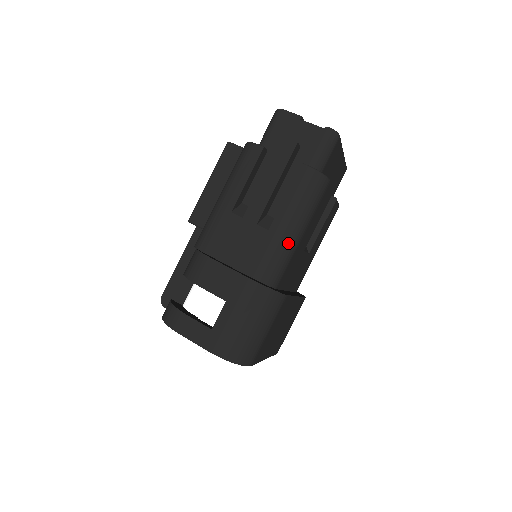
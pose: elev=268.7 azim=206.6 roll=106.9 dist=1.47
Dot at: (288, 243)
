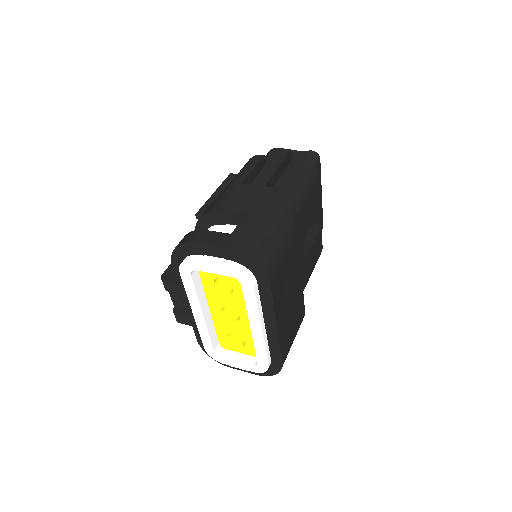
Dot at: (293, 197)
